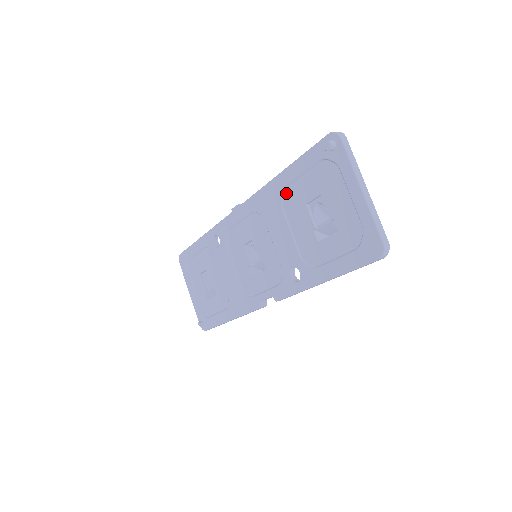
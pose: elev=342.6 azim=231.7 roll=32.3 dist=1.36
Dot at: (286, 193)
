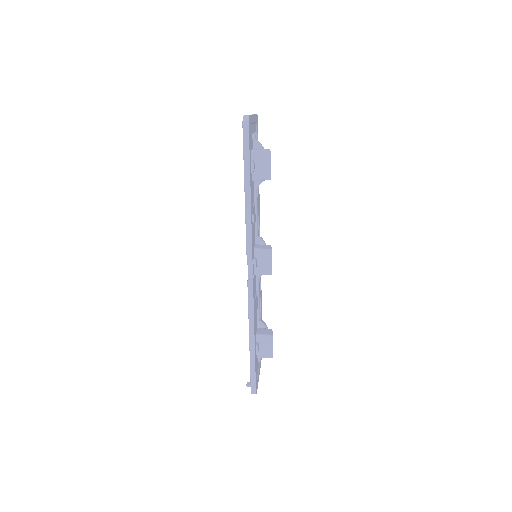
Dot at: occluded
